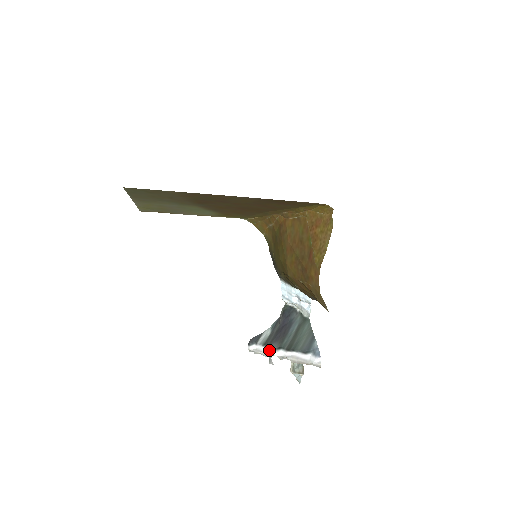
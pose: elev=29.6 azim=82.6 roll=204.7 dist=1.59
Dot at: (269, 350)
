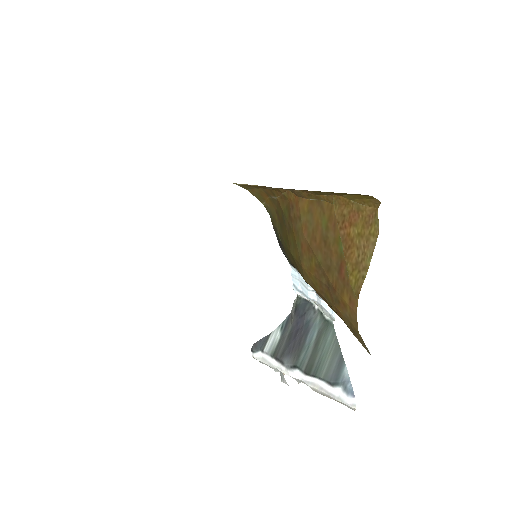
Dot at: (280, 366)
